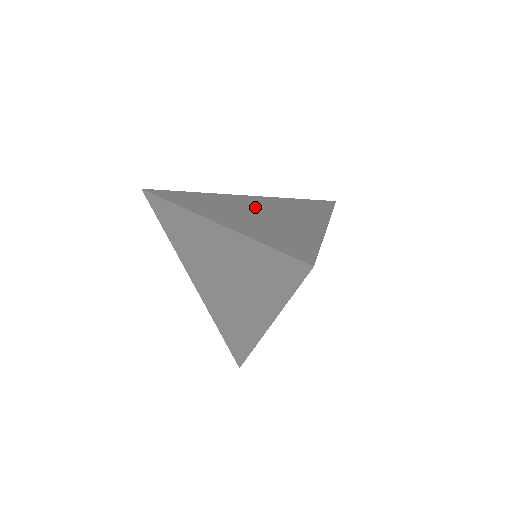
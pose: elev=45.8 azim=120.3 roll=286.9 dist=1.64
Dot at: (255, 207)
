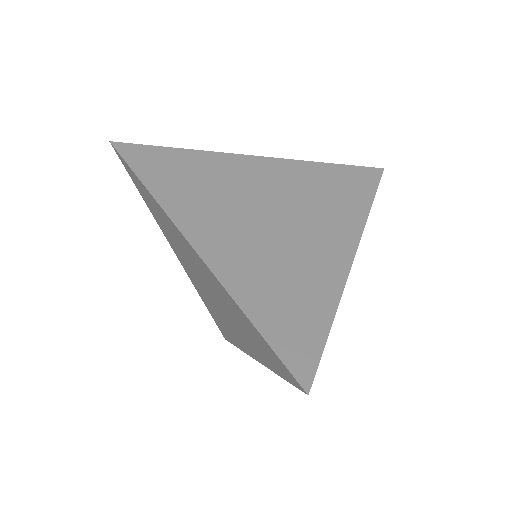
Dot at: occluded
